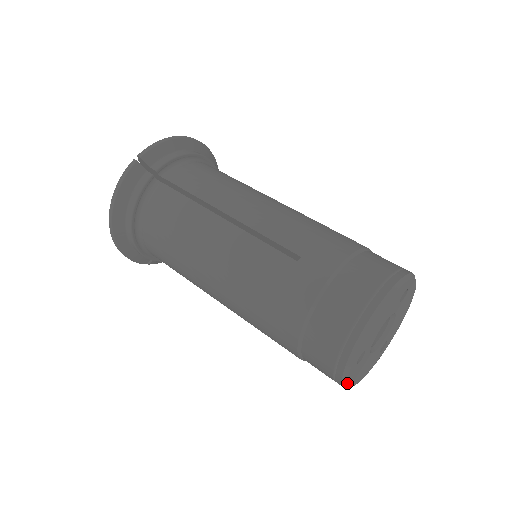
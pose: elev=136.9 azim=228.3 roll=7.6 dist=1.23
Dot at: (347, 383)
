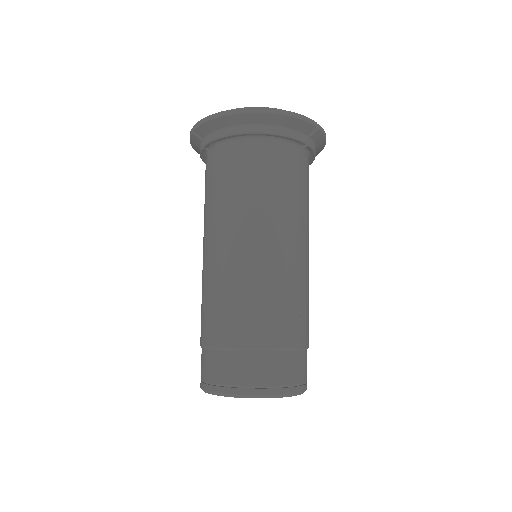
Dot at: occluded
